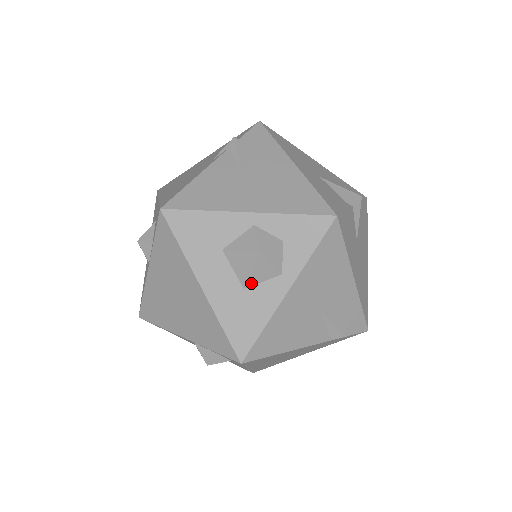
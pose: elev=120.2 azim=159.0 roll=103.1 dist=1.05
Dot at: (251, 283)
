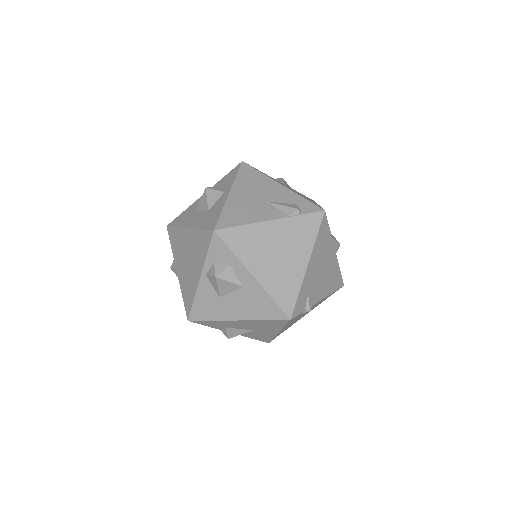
Dot at: (210, 206)
